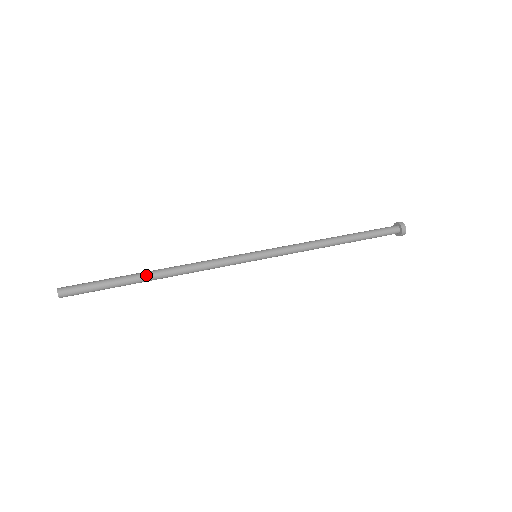
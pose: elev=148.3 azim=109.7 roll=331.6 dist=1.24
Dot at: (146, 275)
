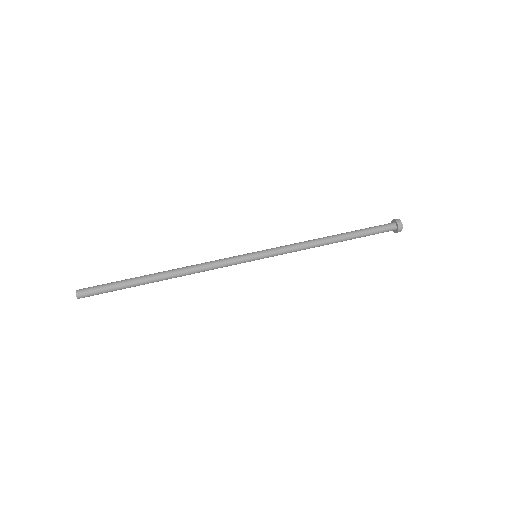
Dot at: (154, 276)
